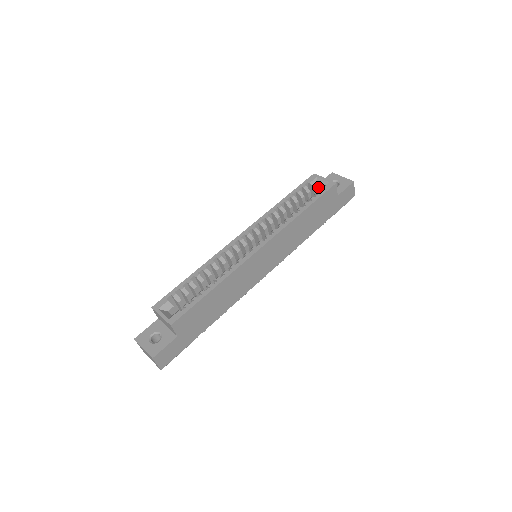
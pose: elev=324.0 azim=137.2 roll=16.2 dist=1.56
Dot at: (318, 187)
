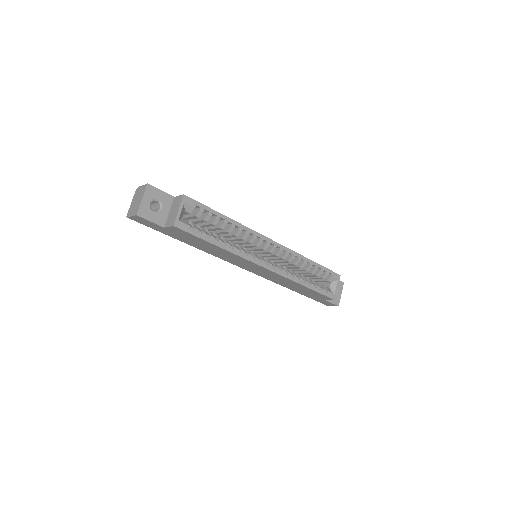
Dot at: (329, 282)
